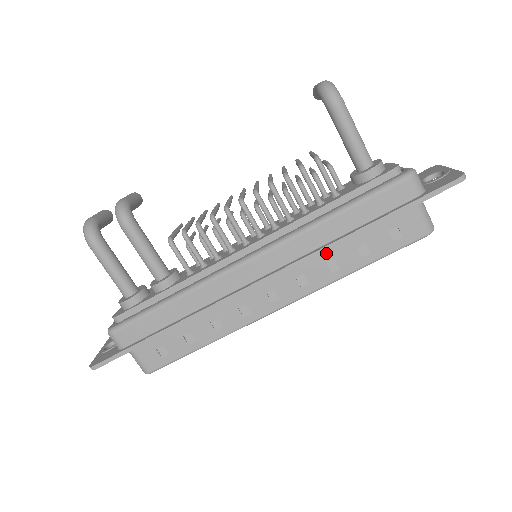
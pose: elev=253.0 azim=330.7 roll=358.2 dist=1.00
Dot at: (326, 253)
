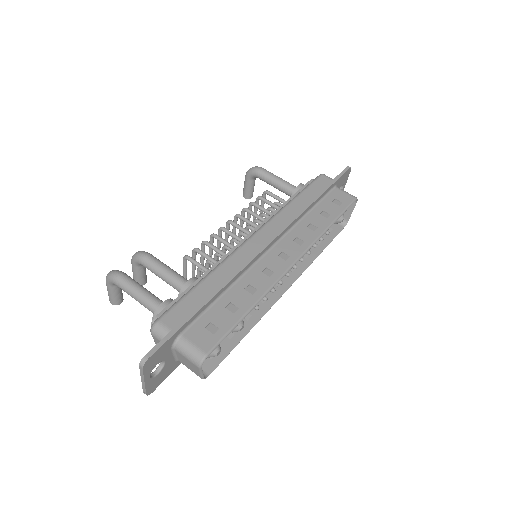
Dot at: (303, 222)
